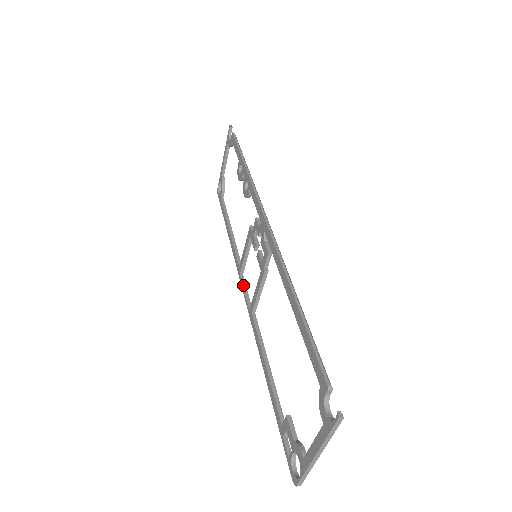
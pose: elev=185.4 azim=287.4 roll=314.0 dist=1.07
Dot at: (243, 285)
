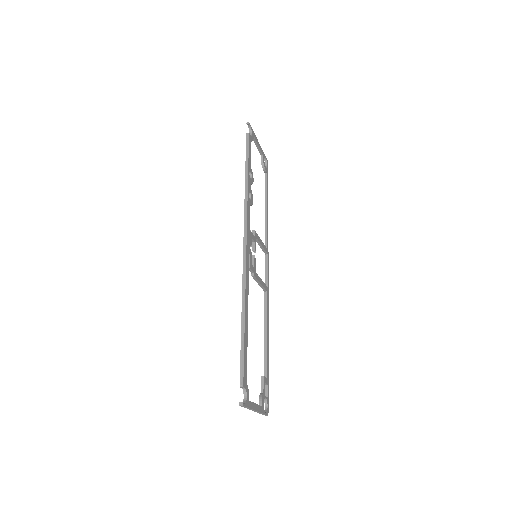
Dot at: (265, 265)
